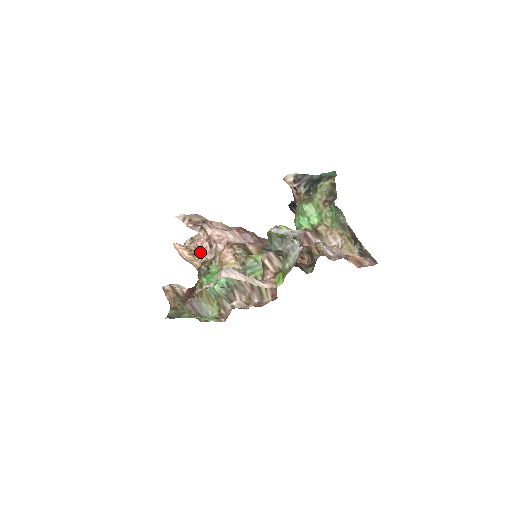
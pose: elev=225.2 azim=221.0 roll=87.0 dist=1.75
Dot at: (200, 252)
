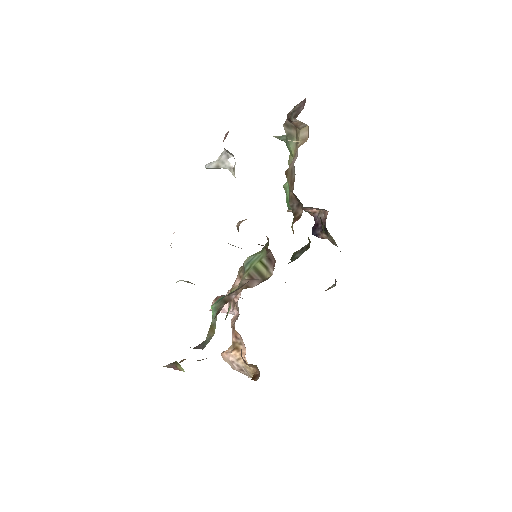
Dot at: (236, 332)
